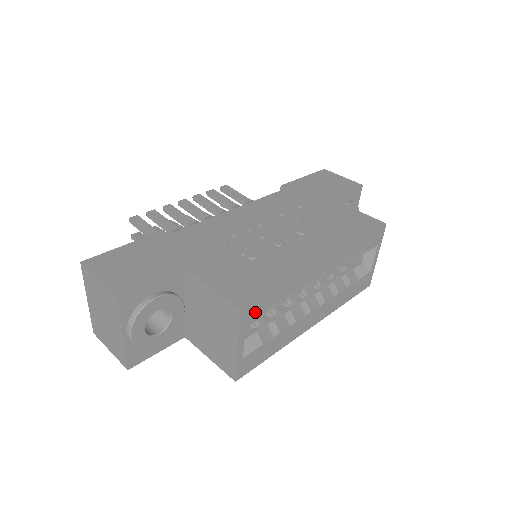
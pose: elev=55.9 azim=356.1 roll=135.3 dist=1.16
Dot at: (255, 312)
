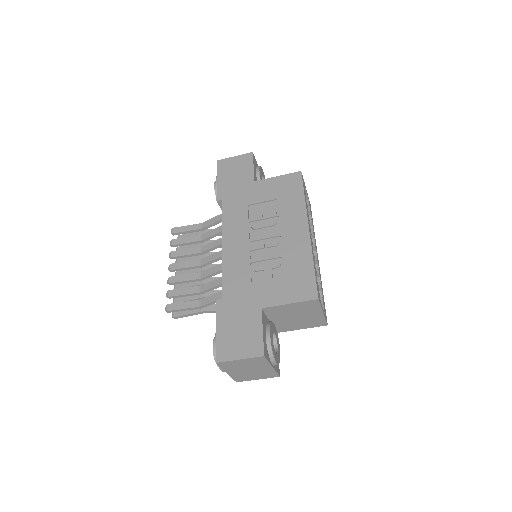
Dot at: (318, 291)
